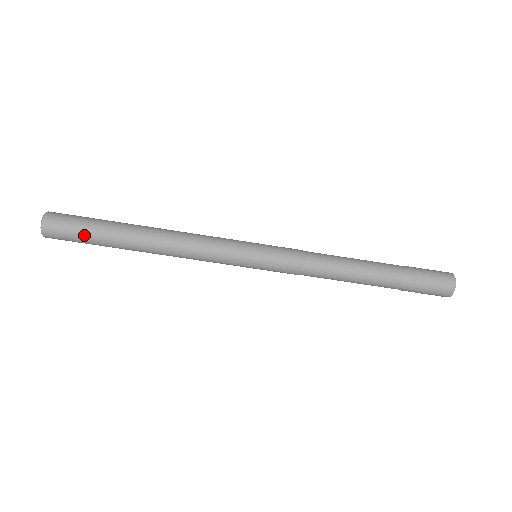
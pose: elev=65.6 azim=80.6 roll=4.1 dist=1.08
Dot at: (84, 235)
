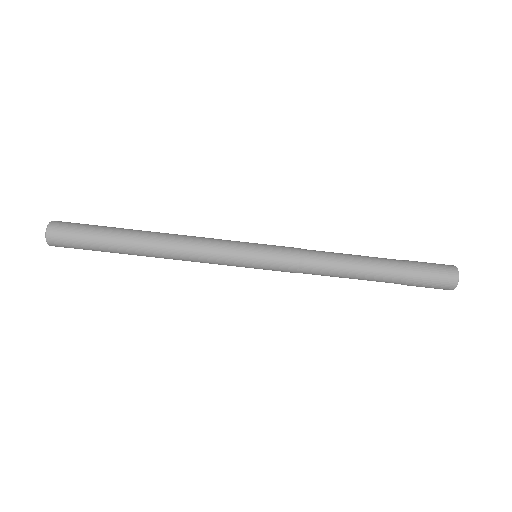
Dot at: (87, 237)
